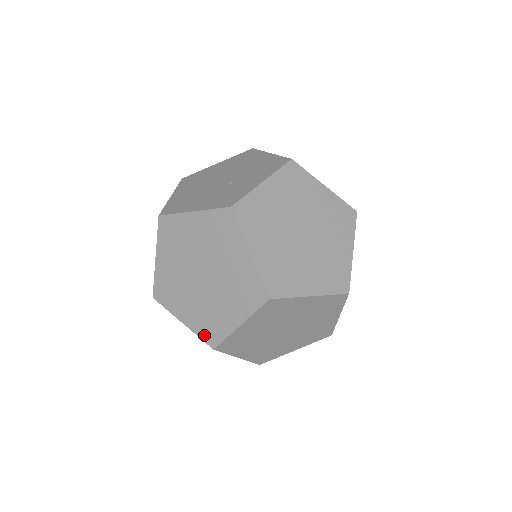
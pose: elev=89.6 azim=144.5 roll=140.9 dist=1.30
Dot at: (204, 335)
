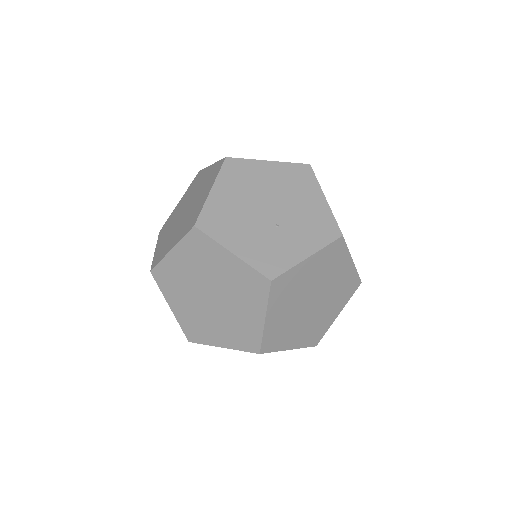
Dot at: (186, 329)
